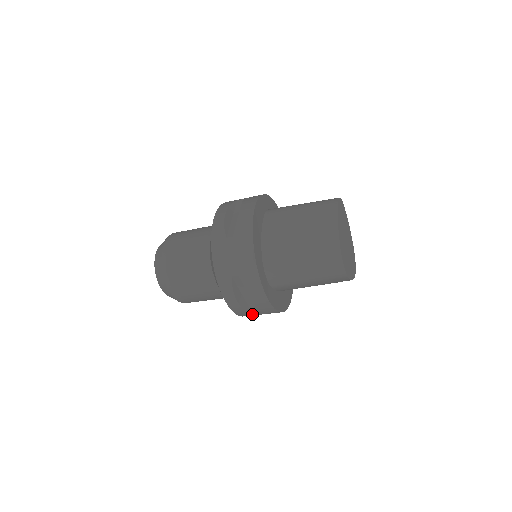
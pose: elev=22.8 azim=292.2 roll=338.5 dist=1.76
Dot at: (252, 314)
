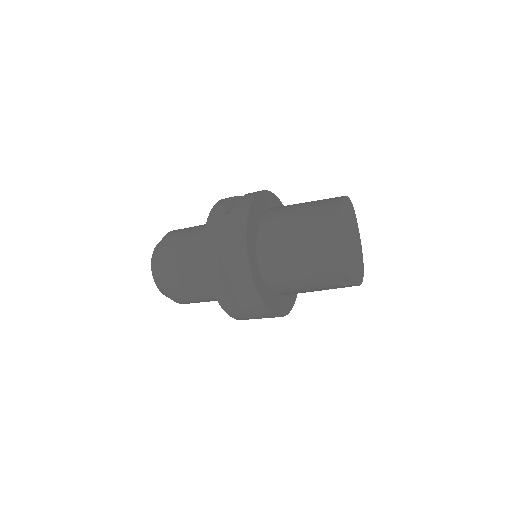
Dot at: (239, 310)
